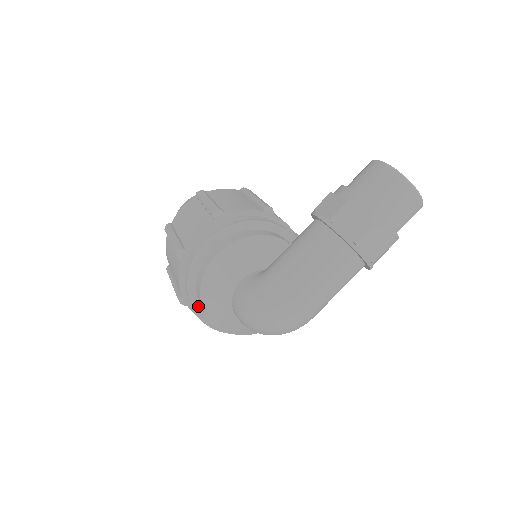
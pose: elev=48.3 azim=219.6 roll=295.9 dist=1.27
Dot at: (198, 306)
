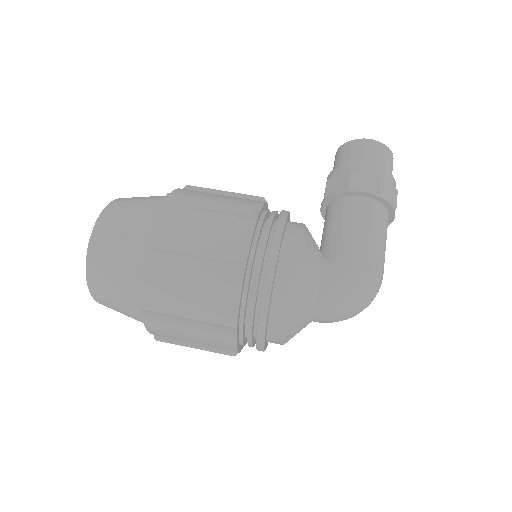
Dot at: (266, 328)
